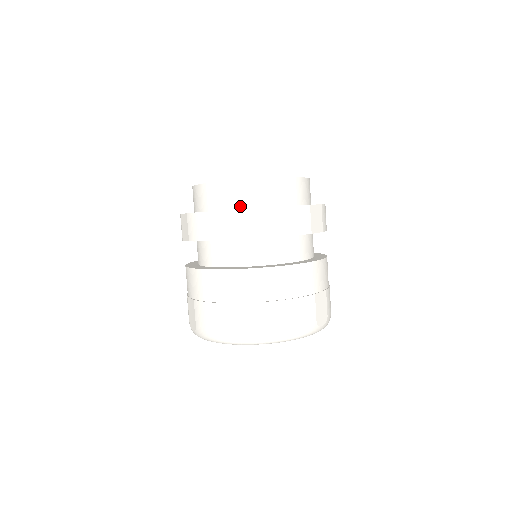
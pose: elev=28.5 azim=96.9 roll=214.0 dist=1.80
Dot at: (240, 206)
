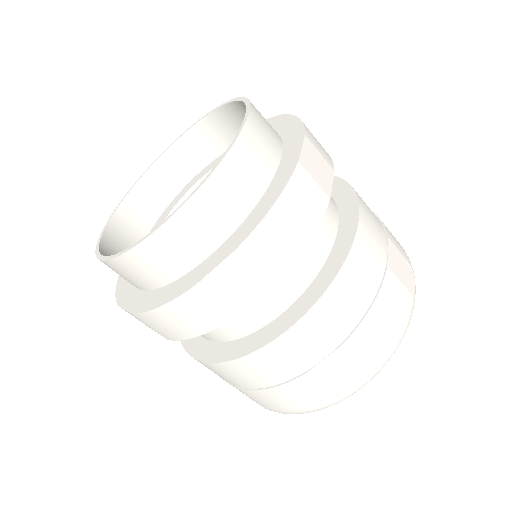
Dot at: occluded
